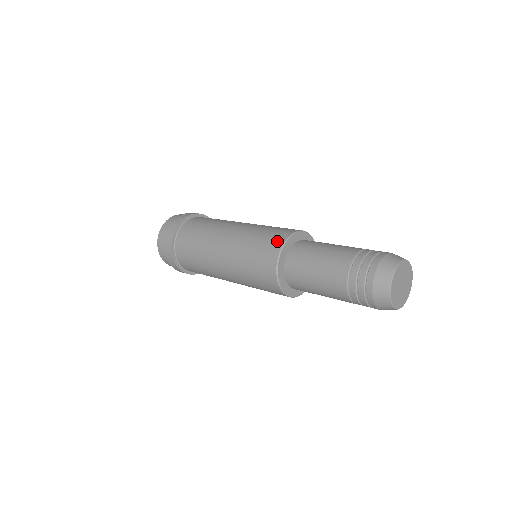
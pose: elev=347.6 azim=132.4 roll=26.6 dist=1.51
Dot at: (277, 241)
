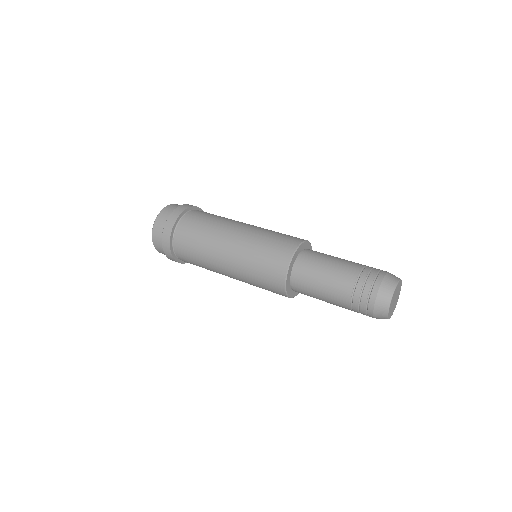
Dot at: (278, 281)
